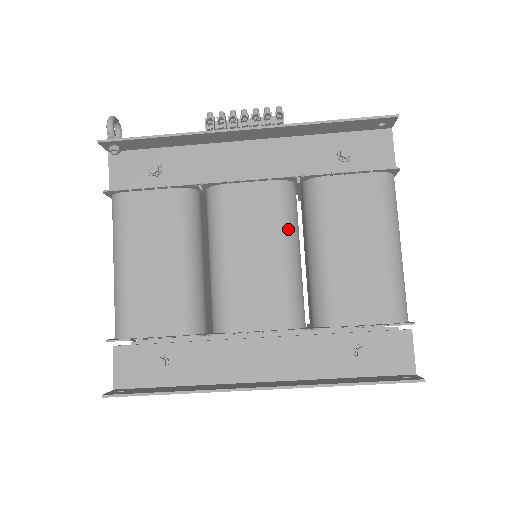
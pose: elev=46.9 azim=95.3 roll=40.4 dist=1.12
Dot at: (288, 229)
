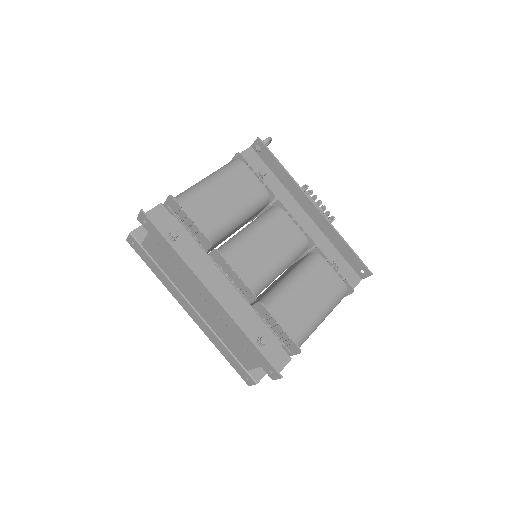
Dot at: (290, 257)
